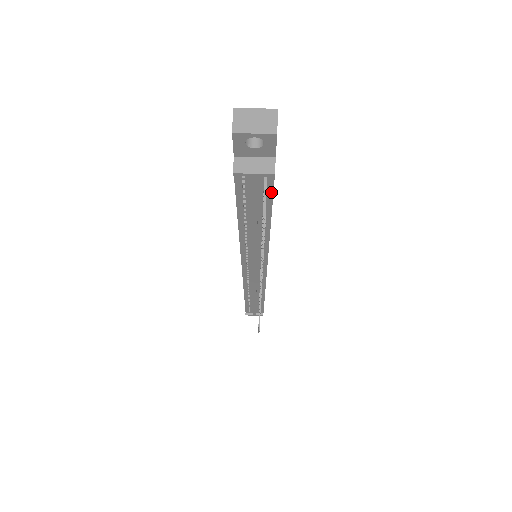
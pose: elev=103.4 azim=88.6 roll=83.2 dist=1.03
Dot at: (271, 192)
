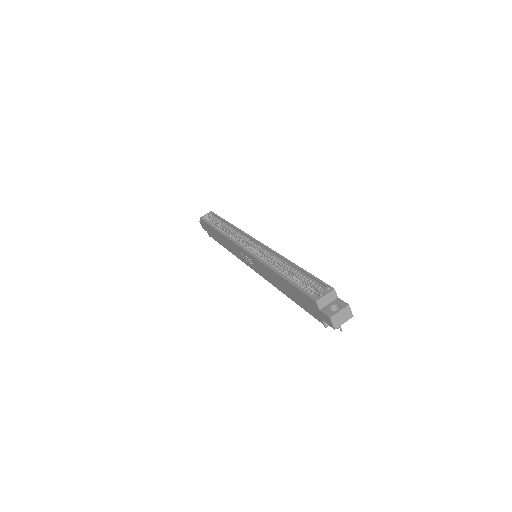
Dot at: occluded
